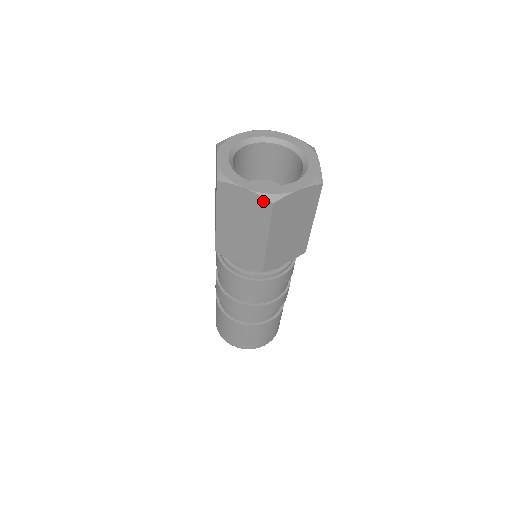
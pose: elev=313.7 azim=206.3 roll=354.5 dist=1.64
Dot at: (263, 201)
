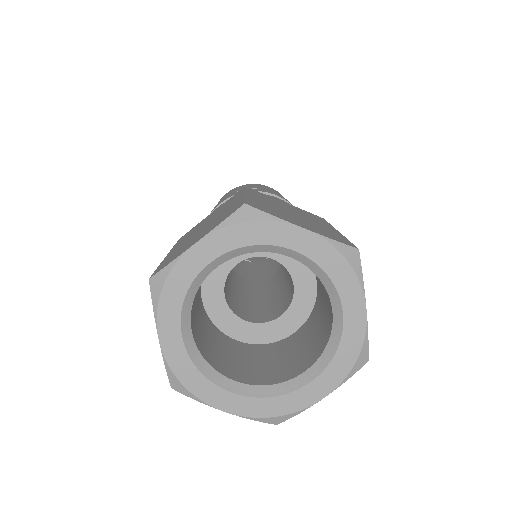
Dot at: occluded
